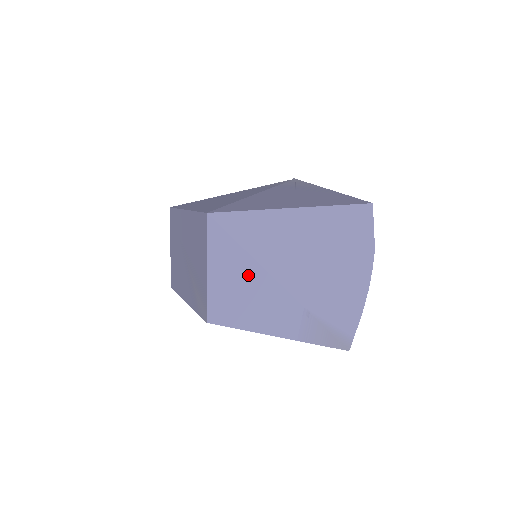
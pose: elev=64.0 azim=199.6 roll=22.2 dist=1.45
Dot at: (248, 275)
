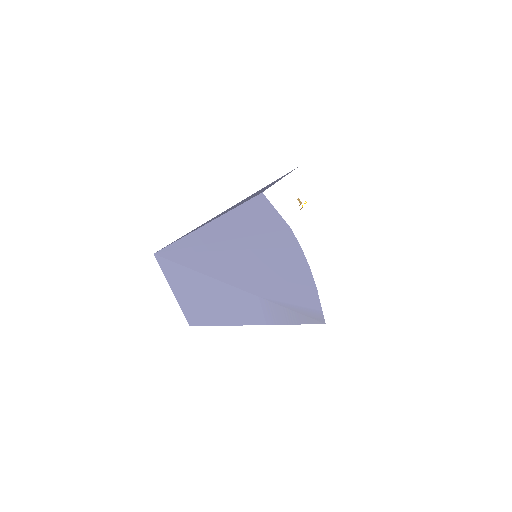
Dot at: (201, 285)
